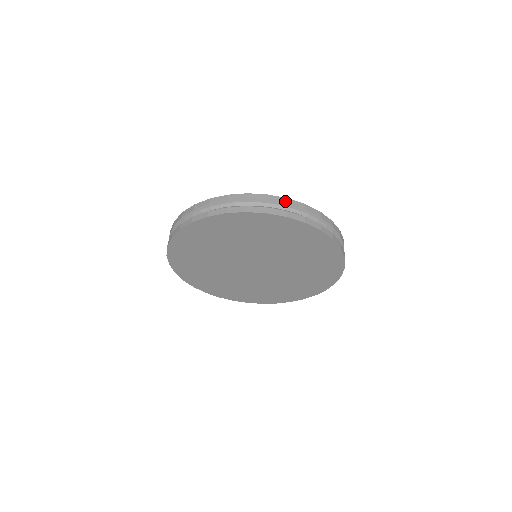
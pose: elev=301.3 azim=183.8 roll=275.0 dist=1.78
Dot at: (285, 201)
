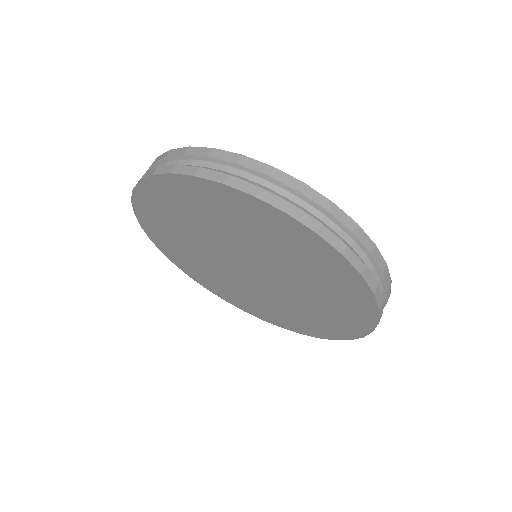
Dot at: (165, 155)
